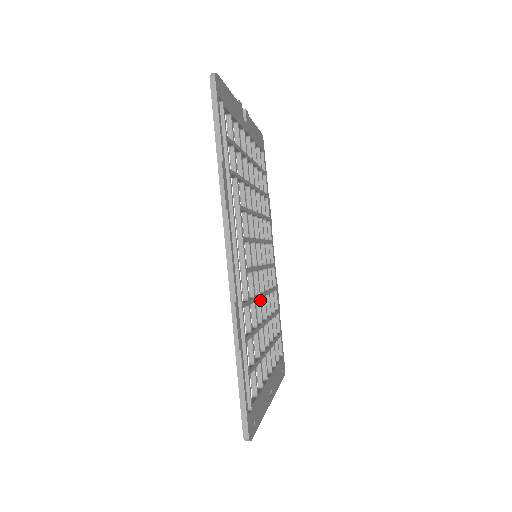
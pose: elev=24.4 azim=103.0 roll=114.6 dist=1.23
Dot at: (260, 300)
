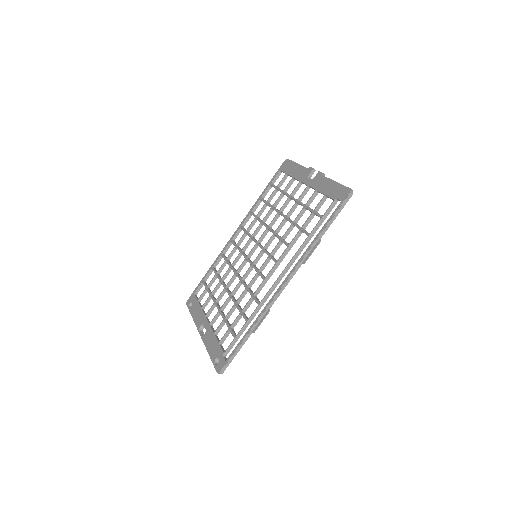
Dot at: occluded
